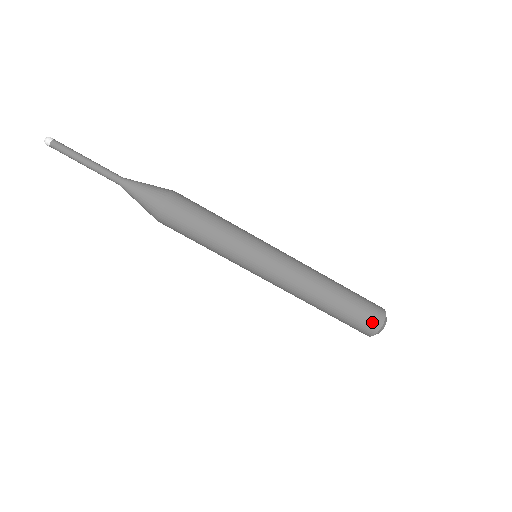
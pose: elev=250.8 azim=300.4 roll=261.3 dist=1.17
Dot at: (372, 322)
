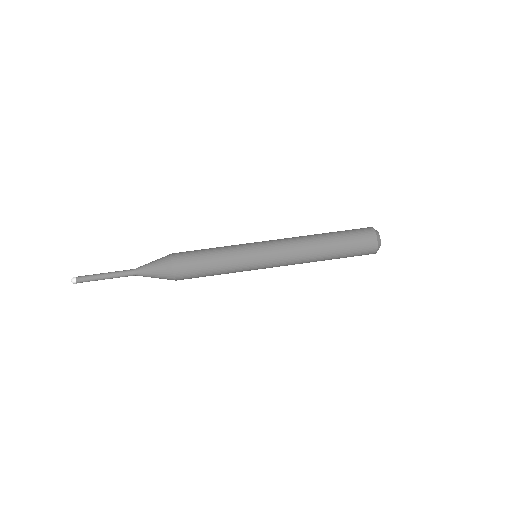
Dot at: (368, 243)
